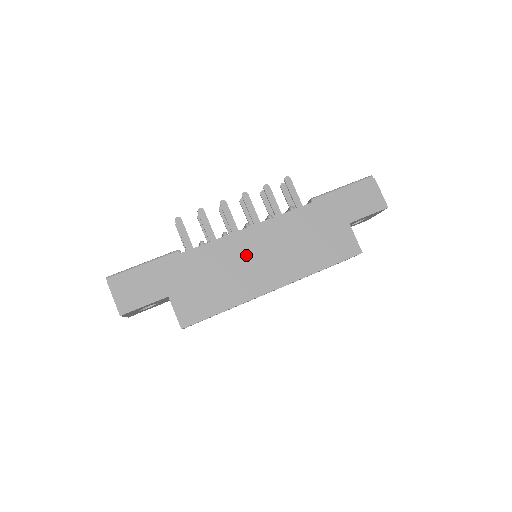
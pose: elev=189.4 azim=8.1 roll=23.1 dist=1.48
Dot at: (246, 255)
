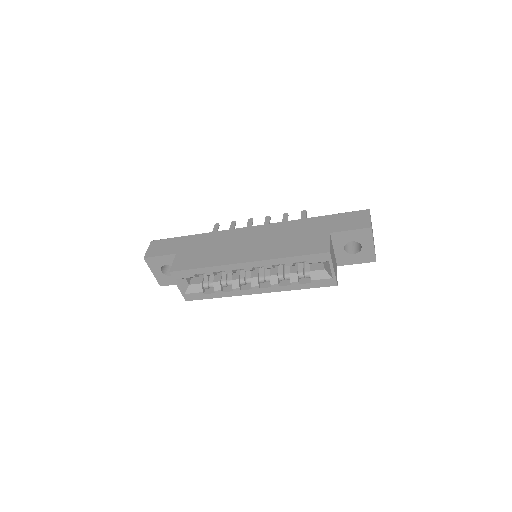
Dot at: (239, 240)
